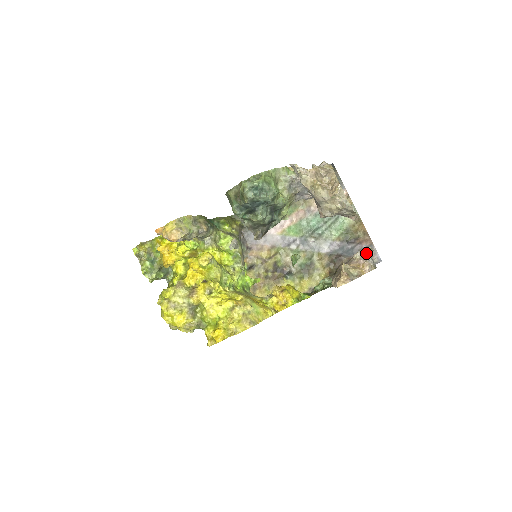
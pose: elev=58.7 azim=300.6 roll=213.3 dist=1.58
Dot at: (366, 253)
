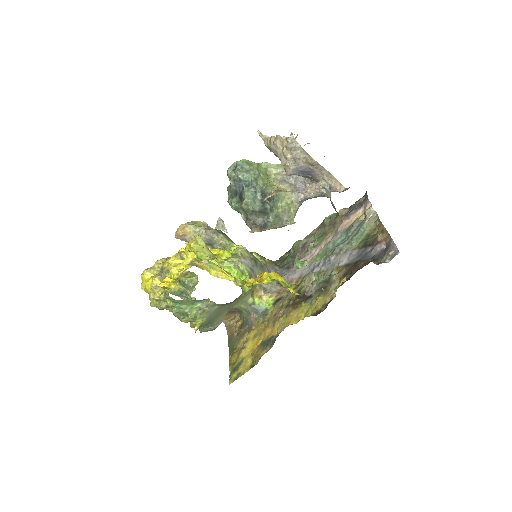
Dot at: (319, 187)
